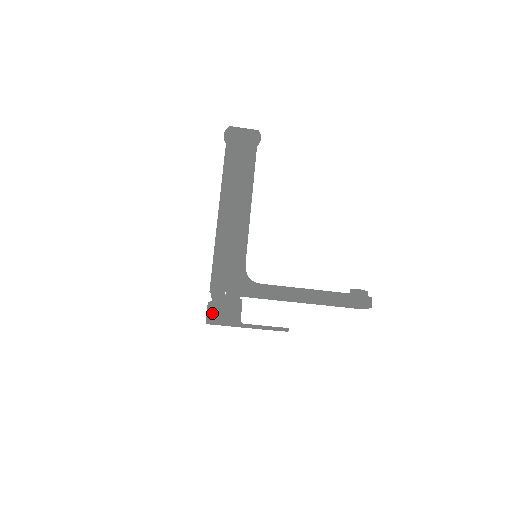
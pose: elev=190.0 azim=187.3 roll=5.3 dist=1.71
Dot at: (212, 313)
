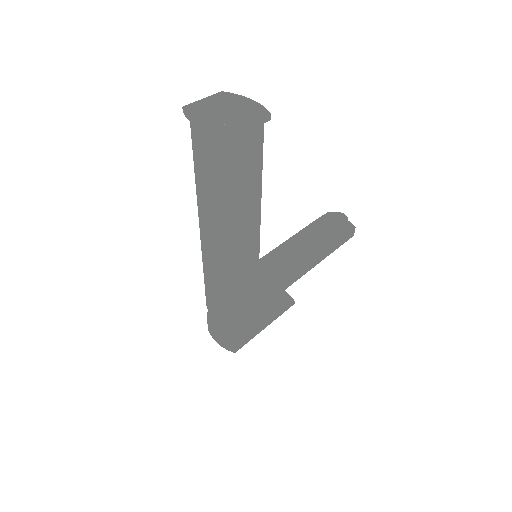
Dot at: (236, 346)
